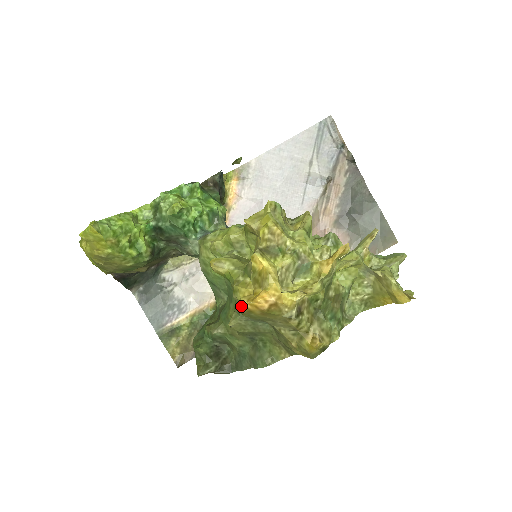
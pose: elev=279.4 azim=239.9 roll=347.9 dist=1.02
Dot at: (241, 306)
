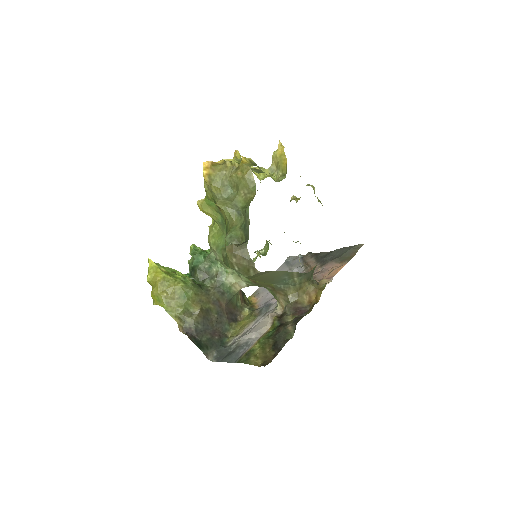
Dot at: (204, 177)
